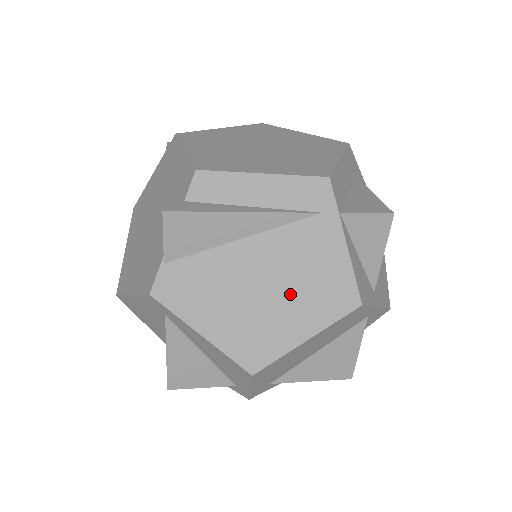
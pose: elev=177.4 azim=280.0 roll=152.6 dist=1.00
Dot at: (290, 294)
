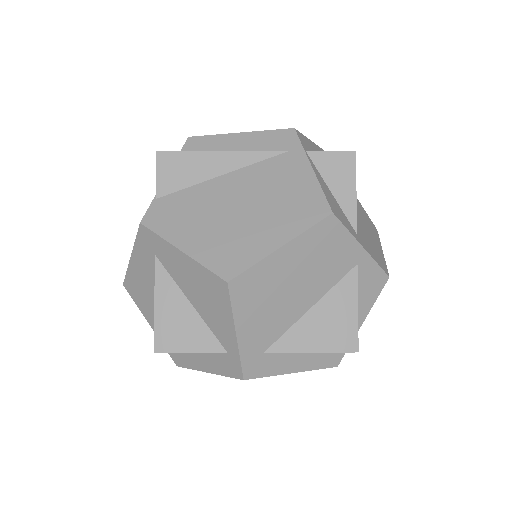
Dot at: (264, 211)
